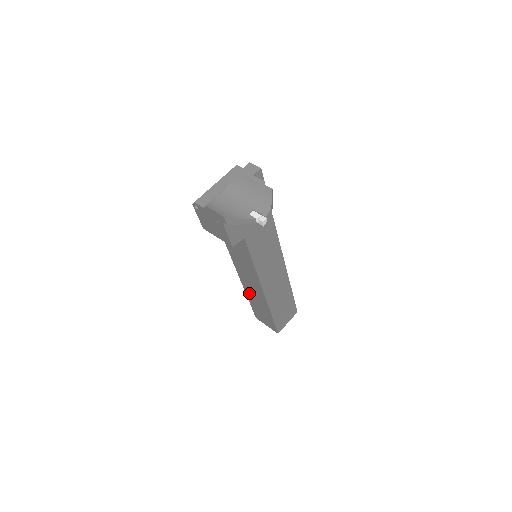
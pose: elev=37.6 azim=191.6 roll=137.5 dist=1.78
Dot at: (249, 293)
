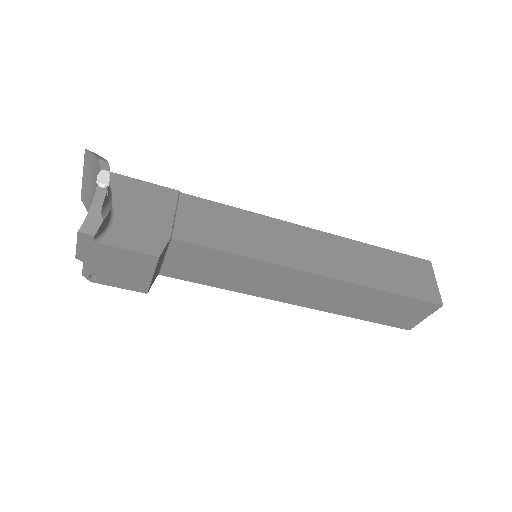
Dot at: (335, 307)
